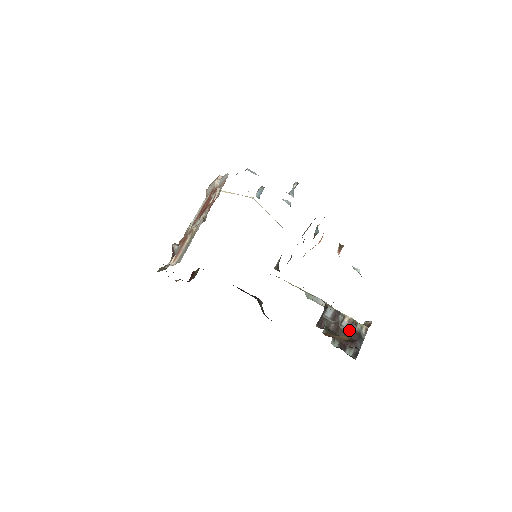
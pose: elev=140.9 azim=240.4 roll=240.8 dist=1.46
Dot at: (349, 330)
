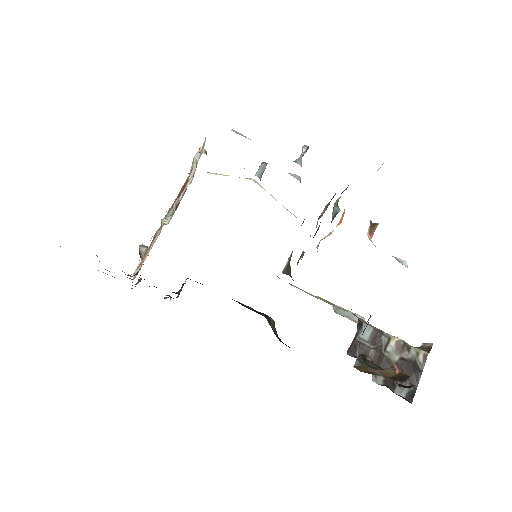
Dot at: (398, 358)
